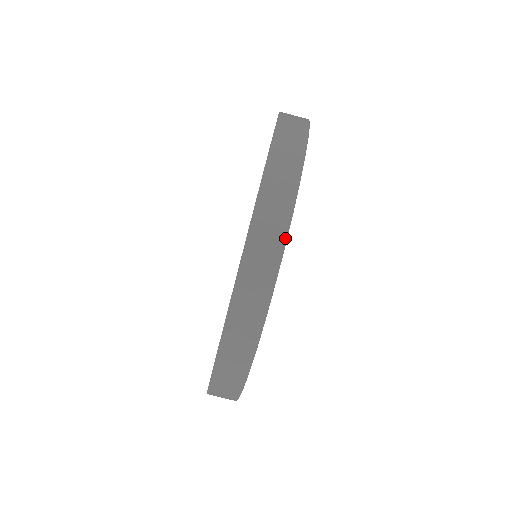
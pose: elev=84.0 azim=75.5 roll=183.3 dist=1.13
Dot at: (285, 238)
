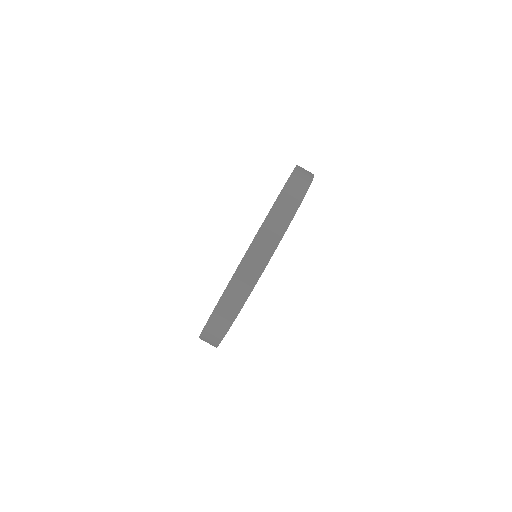
Dot at: (313, 176)
